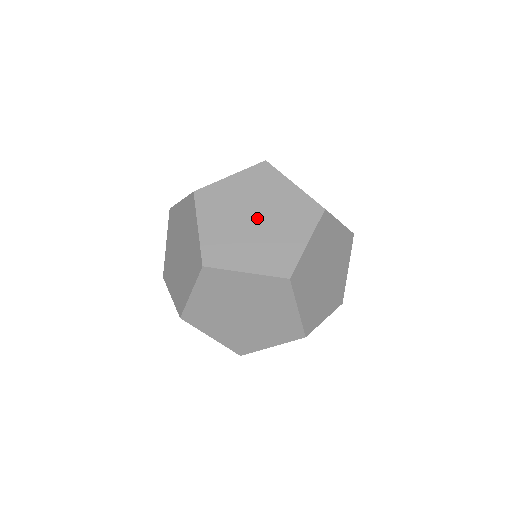
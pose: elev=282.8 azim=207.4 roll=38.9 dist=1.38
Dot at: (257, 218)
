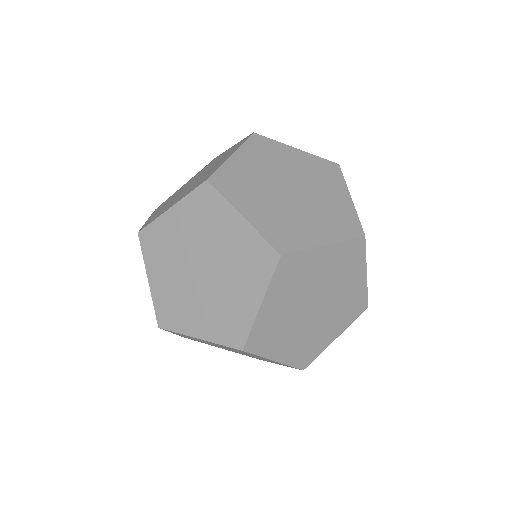
Dot at: (293, 191)
